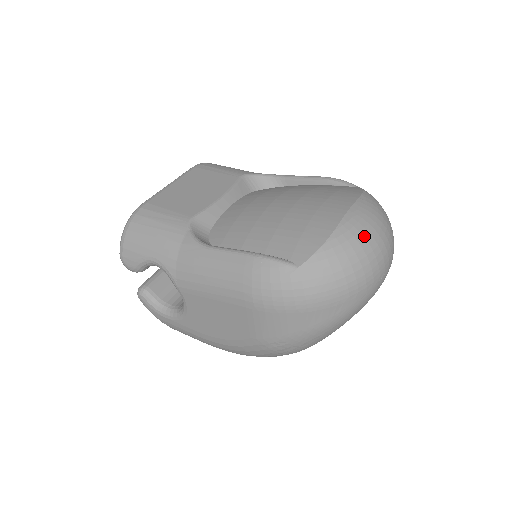
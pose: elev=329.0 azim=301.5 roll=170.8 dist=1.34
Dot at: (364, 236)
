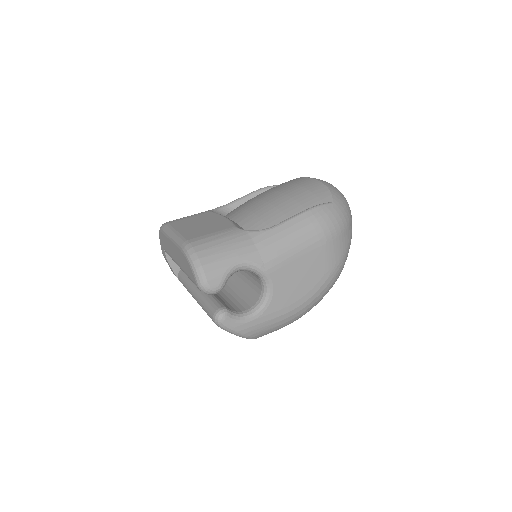
Dot at: (331, 184)
